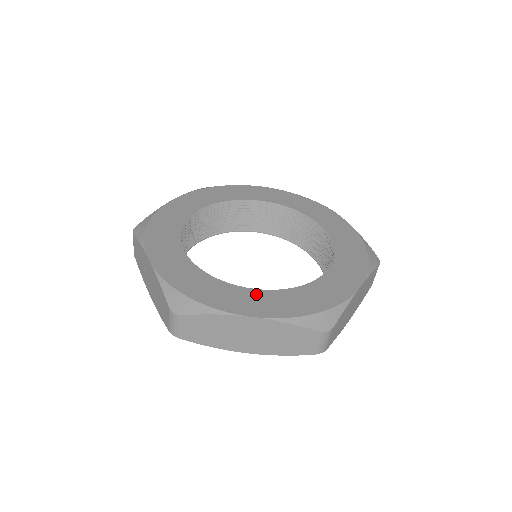
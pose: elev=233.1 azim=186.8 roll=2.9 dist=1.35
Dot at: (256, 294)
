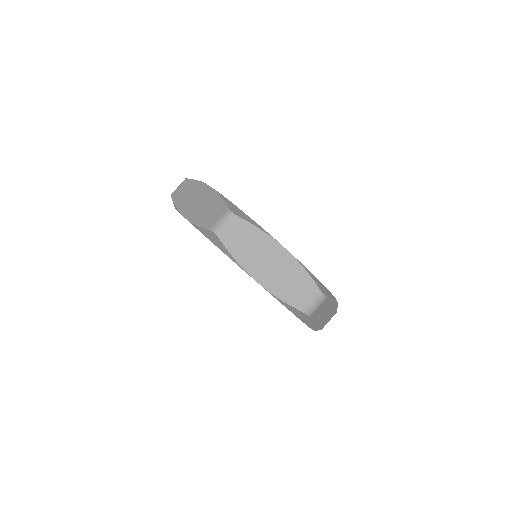
Dot at: occluded
